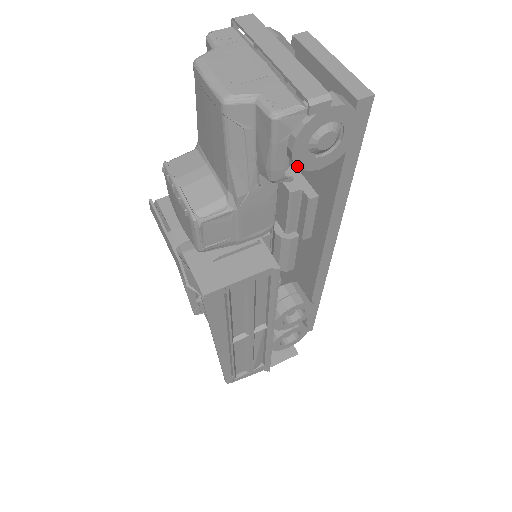
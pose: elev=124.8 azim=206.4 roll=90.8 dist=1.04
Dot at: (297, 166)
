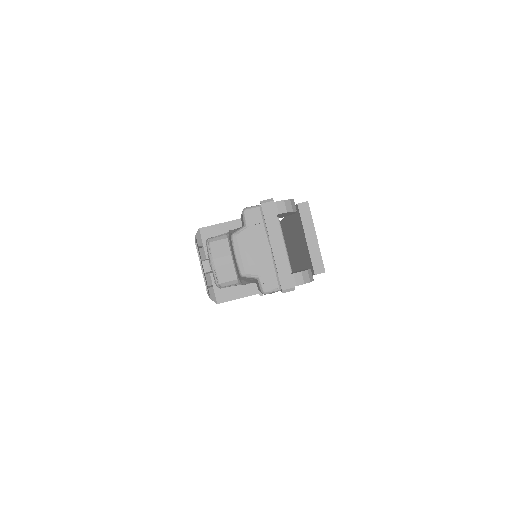
Dot at: occluded
